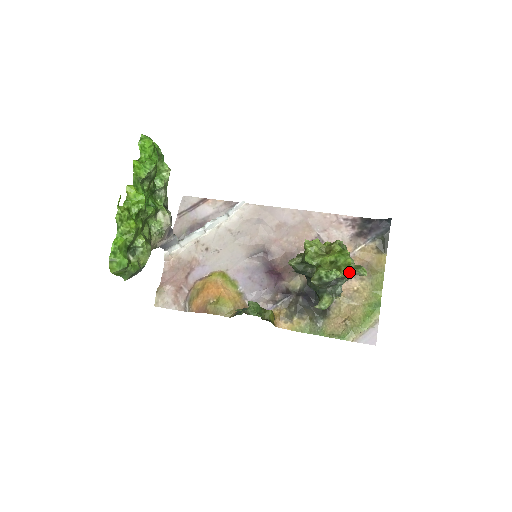
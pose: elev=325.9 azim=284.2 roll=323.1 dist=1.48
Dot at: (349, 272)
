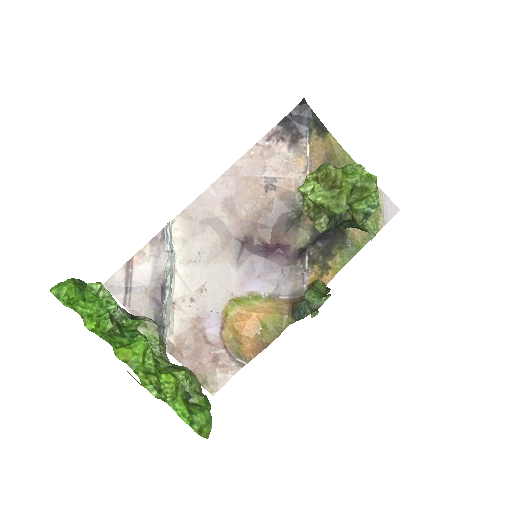
Dot at: (376, 182)
